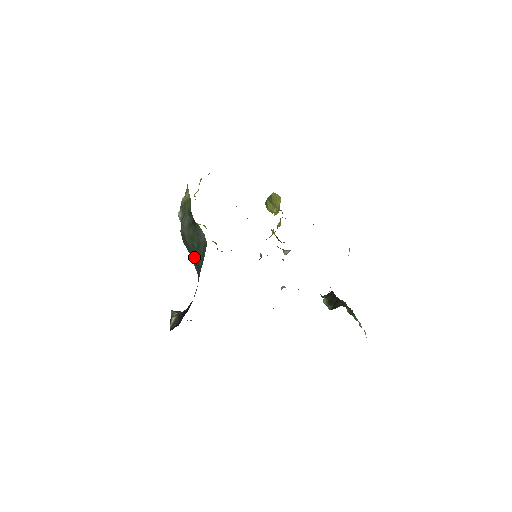
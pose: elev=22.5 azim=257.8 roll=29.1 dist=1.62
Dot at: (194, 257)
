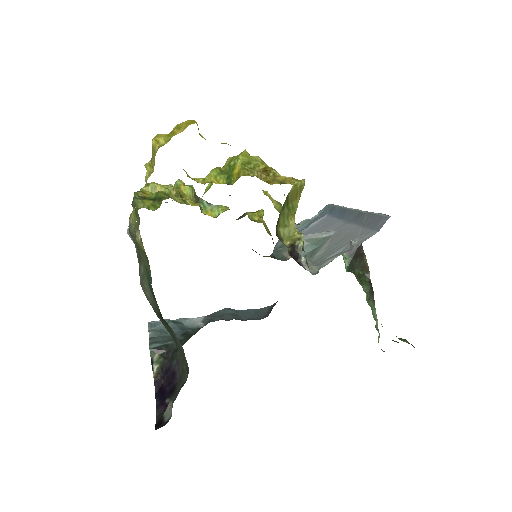
Dot at: occluded
